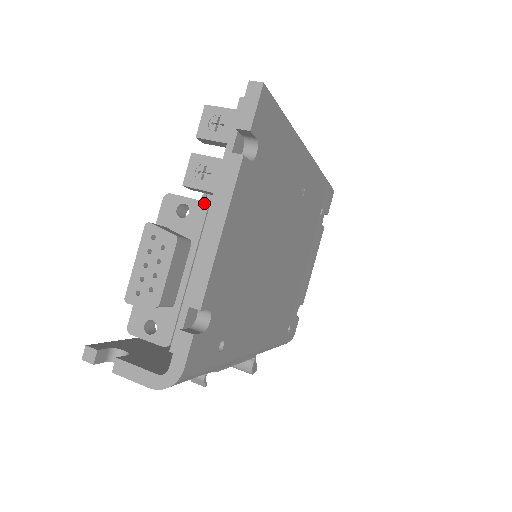
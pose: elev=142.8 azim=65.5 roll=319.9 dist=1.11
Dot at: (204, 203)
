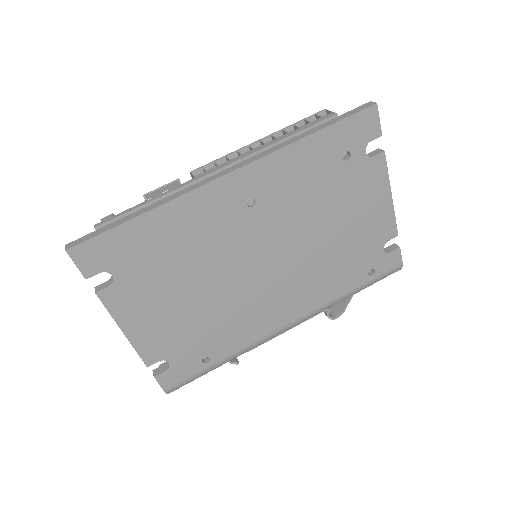
Dot at: occluded
